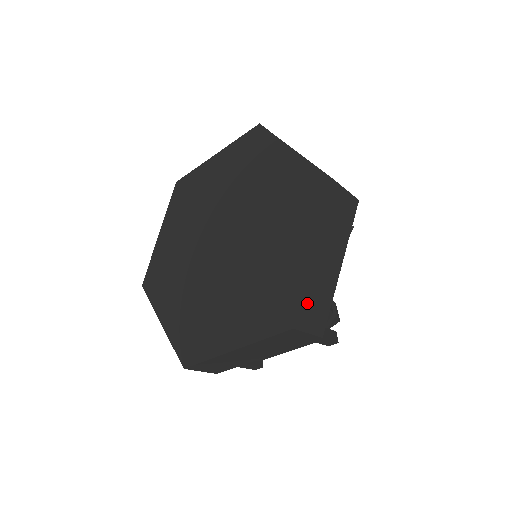
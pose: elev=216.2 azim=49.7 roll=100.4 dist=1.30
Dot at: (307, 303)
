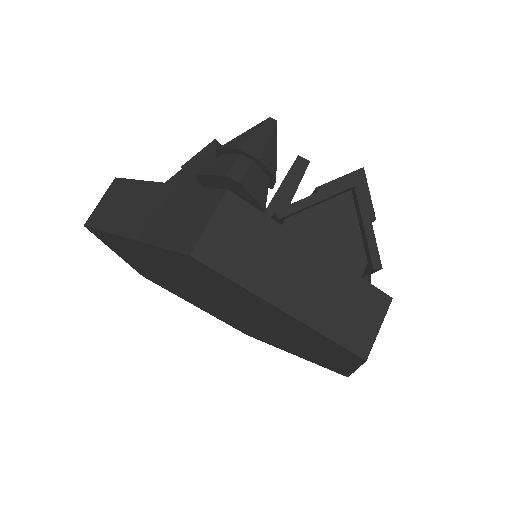
Dot at: occluded
